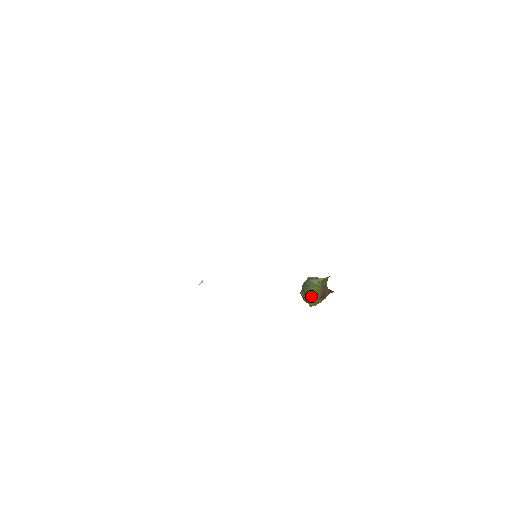
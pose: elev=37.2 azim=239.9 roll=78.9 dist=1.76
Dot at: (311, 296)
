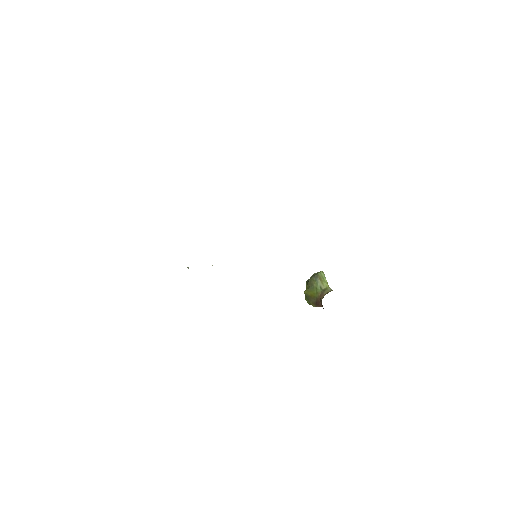
Dot at: (309, 295)
